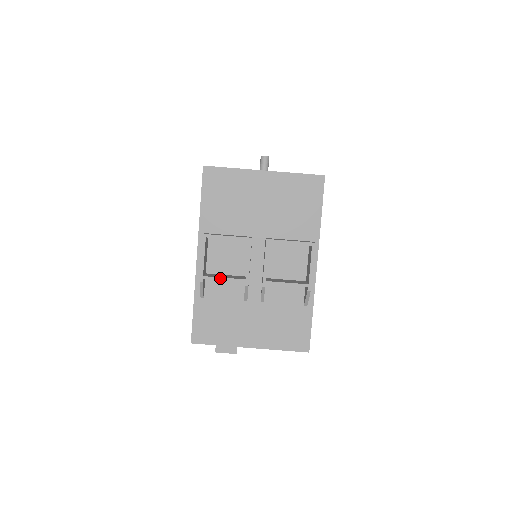
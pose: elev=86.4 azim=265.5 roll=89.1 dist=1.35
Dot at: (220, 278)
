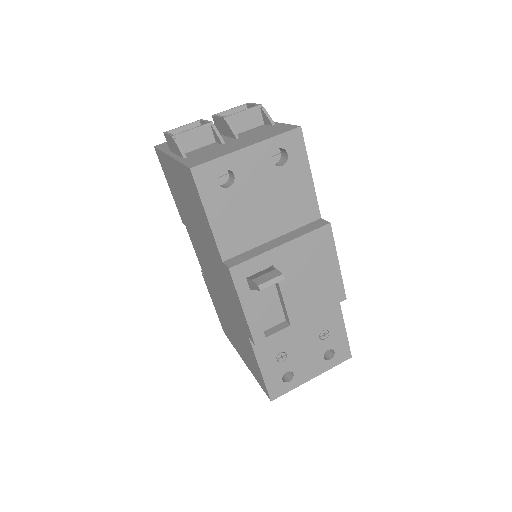
Dot at: (188, 130)
